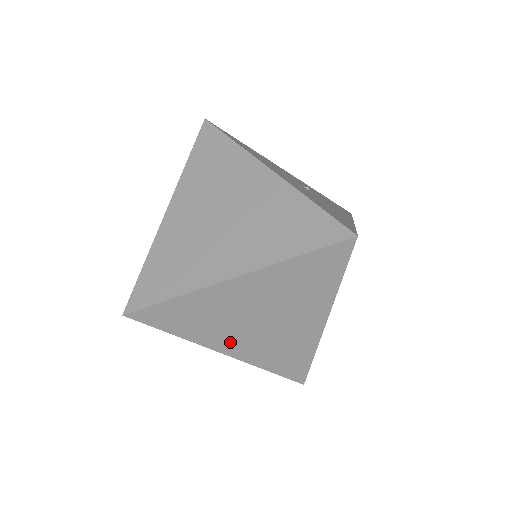
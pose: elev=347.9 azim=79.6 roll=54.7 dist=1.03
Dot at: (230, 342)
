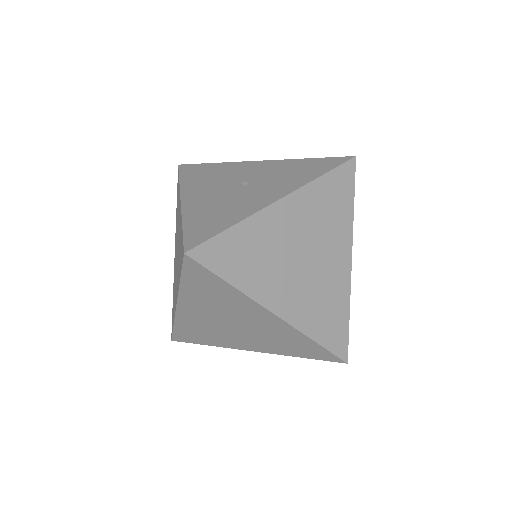
Dot at: (243, 343)
